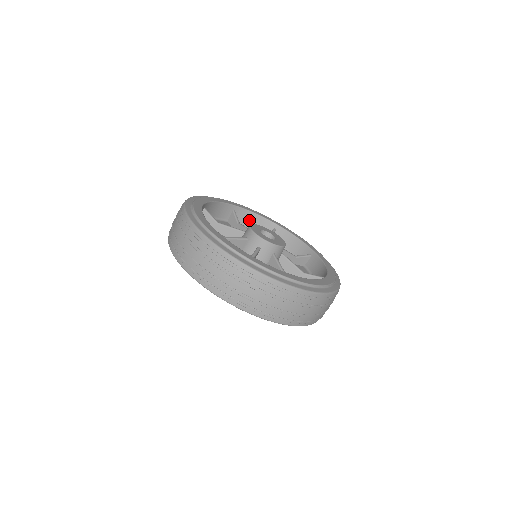
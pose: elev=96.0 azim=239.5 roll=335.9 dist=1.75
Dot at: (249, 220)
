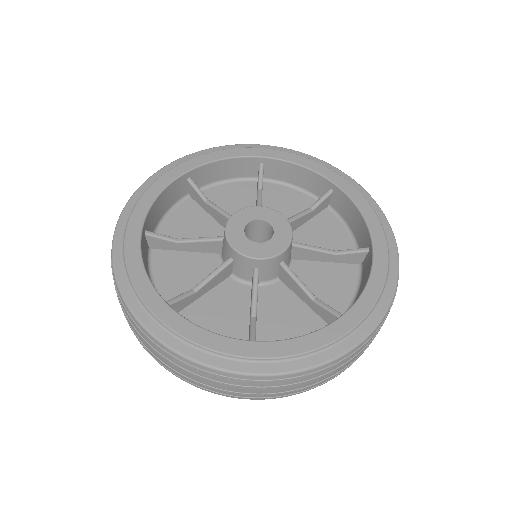
Dot at: (218, 172)
